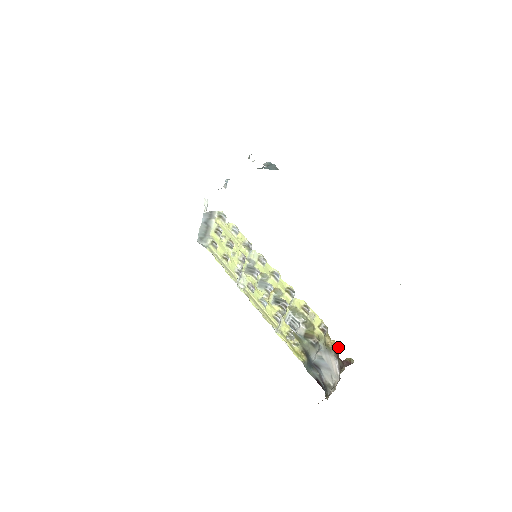
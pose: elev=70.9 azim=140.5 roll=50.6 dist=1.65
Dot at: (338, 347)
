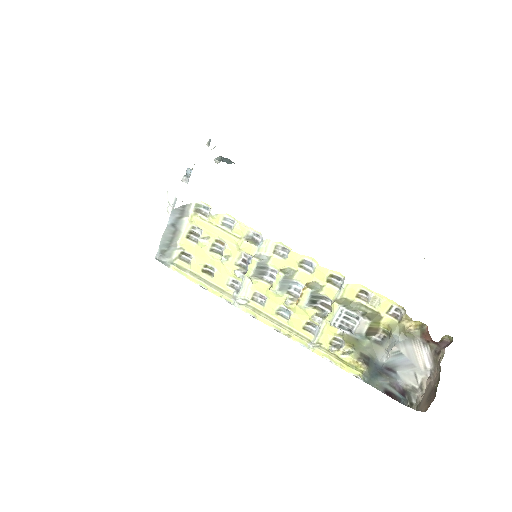
Dot at: (426, 328)
